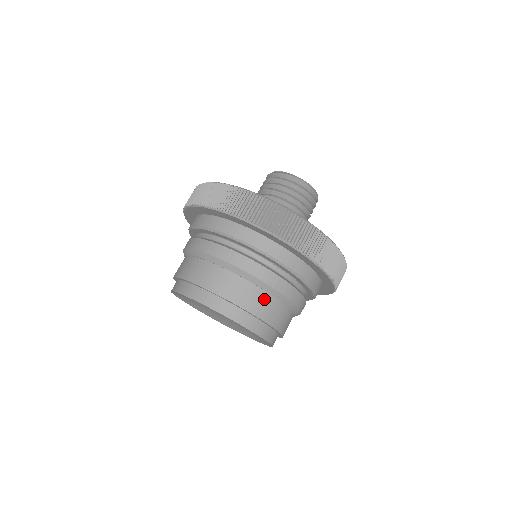
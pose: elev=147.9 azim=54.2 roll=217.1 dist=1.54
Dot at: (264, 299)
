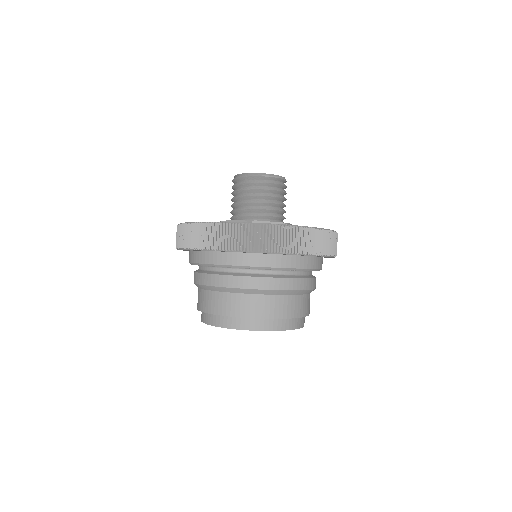
Dot at: (295, 301)
